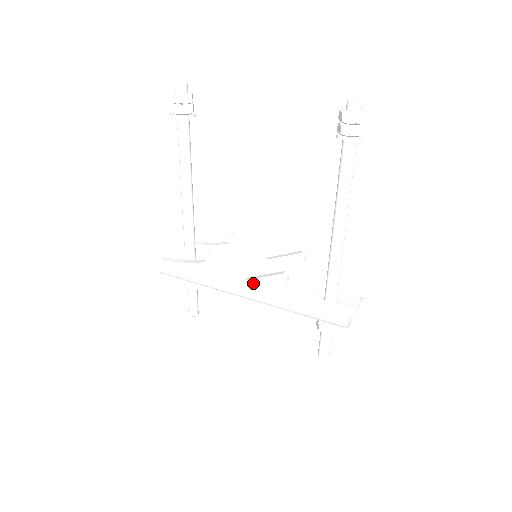
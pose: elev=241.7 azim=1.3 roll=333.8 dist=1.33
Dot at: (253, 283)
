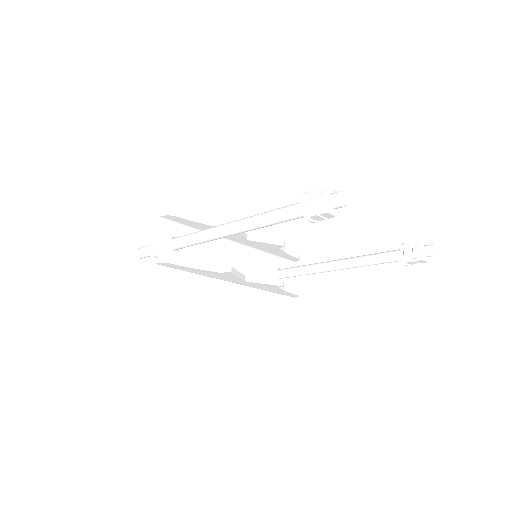
Dot at: (251, 283)
